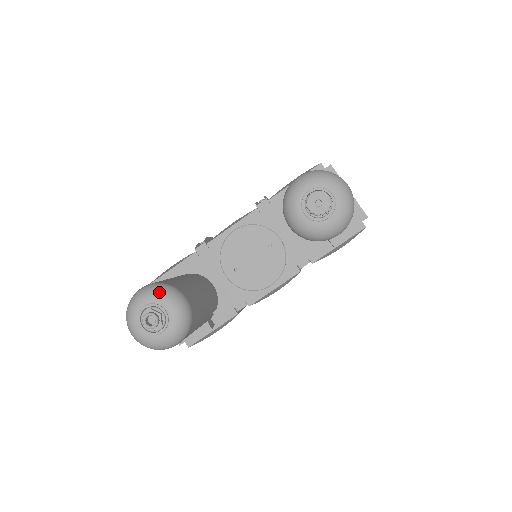
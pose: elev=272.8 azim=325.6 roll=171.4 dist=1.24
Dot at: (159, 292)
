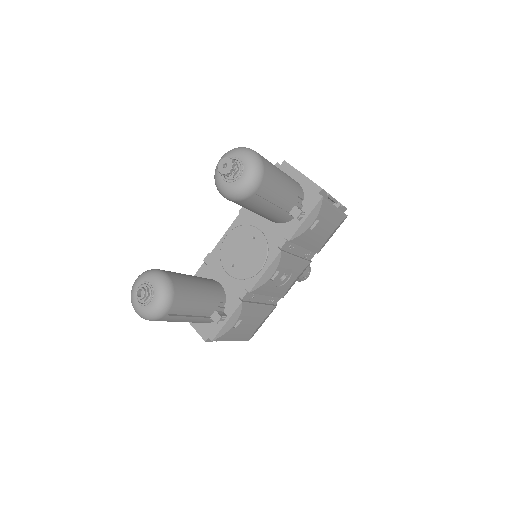
Dot at: (146, 273)
